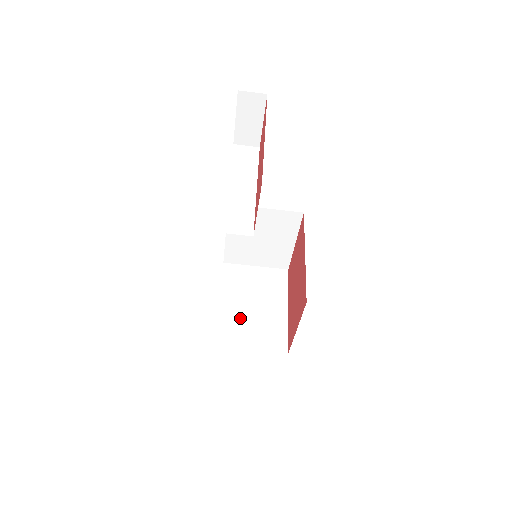
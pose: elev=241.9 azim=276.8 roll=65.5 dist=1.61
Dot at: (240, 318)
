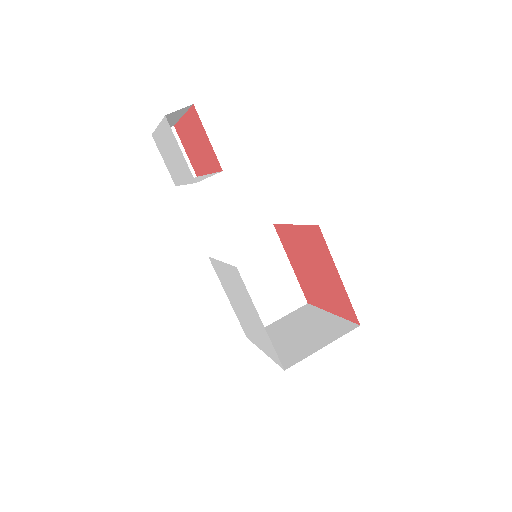
Dot at: (293, 344)
